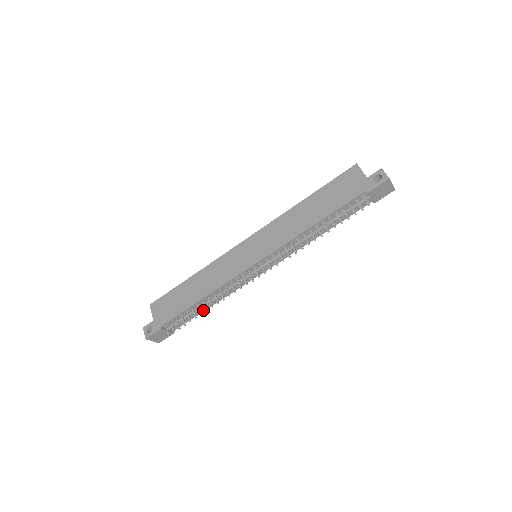
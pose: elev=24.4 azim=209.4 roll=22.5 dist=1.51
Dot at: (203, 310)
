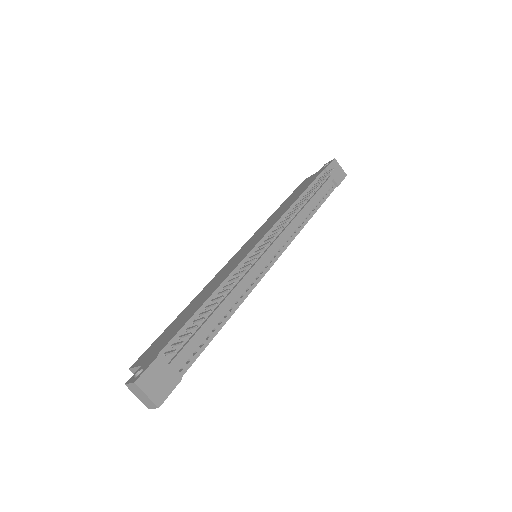
Dot at: (216, 330)
